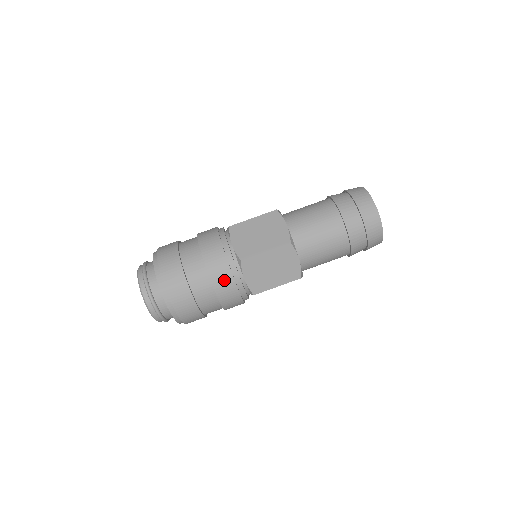
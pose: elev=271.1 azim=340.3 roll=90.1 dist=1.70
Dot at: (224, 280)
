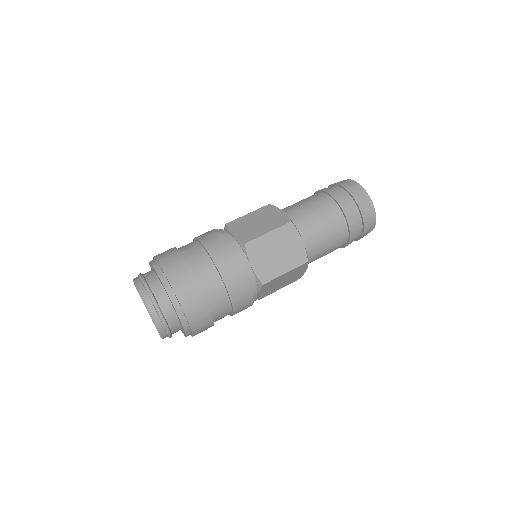
Dot at: (245, 303)
